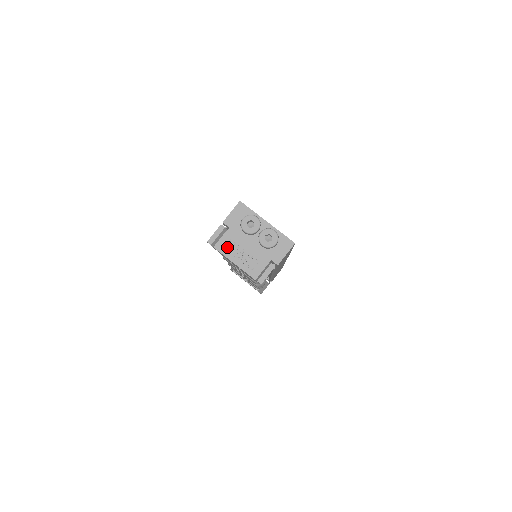
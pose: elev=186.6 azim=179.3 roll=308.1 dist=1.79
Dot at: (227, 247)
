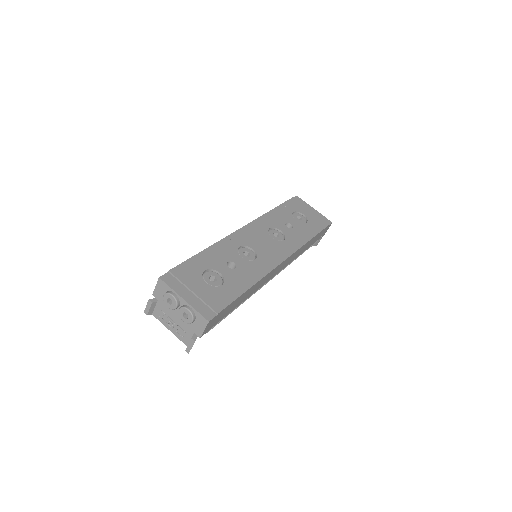
Dot at: (160, 316)
